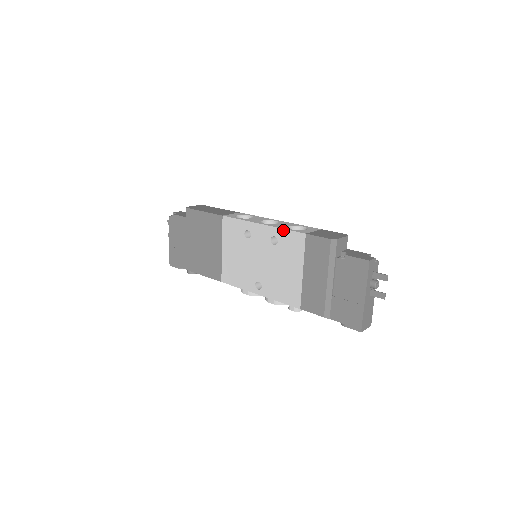
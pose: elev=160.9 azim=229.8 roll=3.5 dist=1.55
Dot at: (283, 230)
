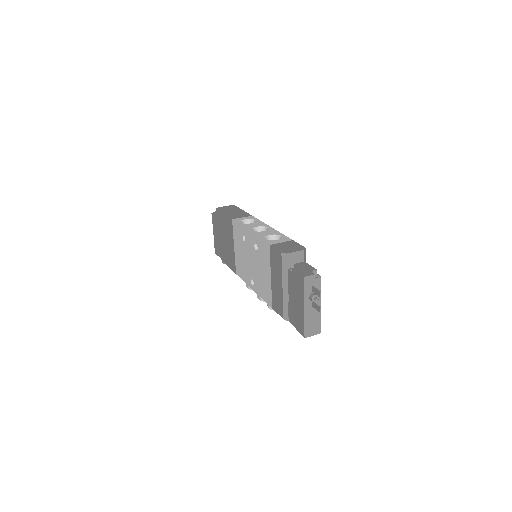
Dot at: (259, 239)
